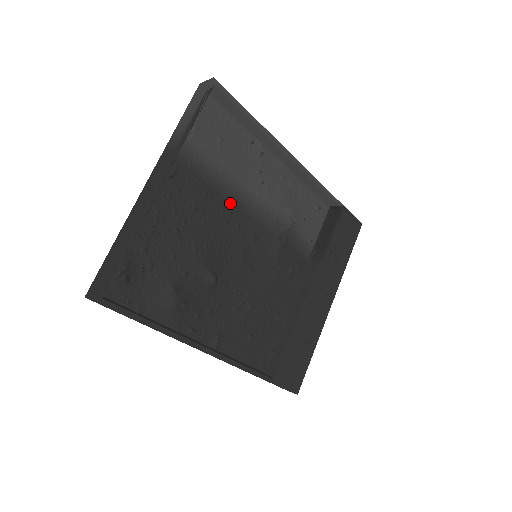
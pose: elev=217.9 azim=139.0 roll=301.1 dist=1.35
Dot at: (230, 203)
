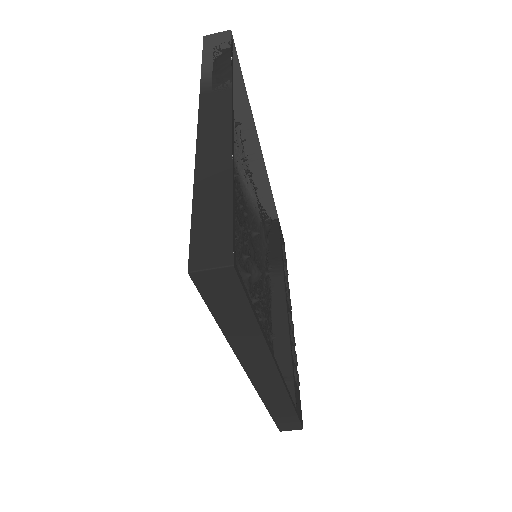
Dot at: (238, 185)
